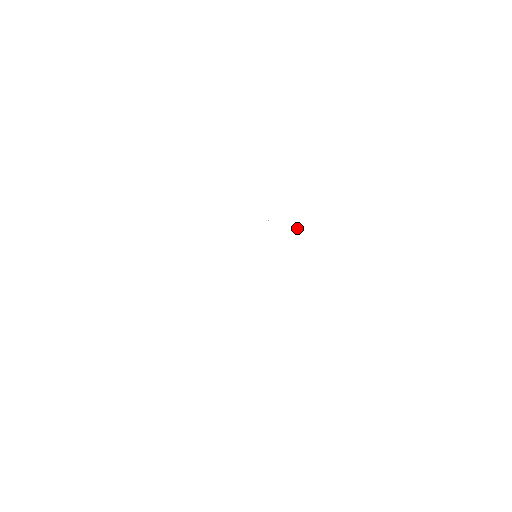
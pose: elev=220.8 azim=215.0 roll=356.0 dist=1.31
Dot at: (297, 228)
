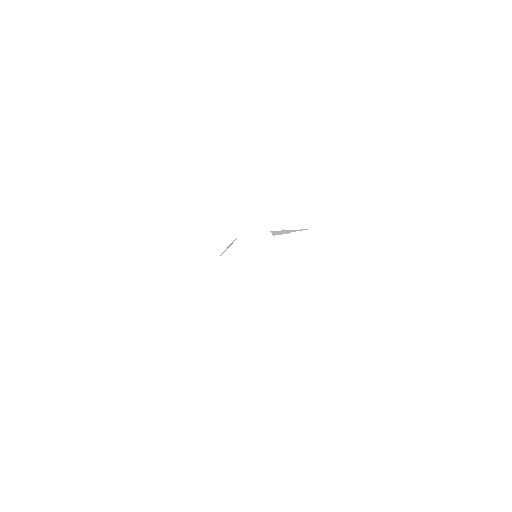
Dot at: (234, 240)
